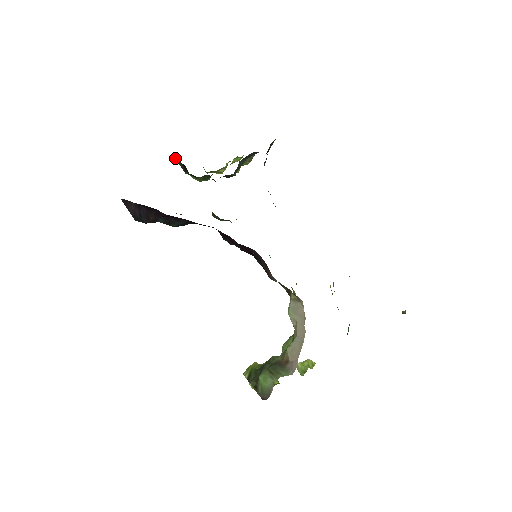
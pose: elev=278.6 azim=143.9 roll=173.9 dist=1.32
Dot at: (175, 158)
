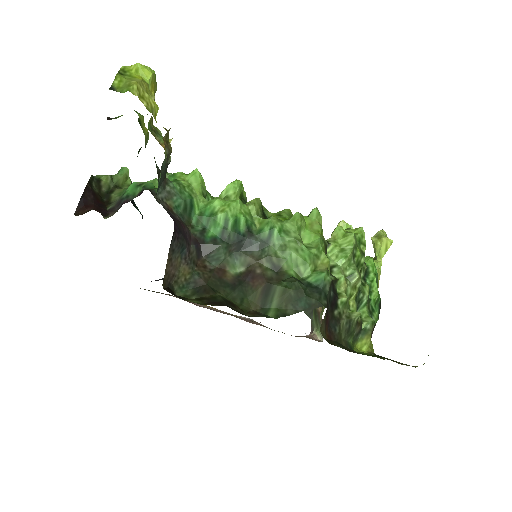
Dot at: occluded
